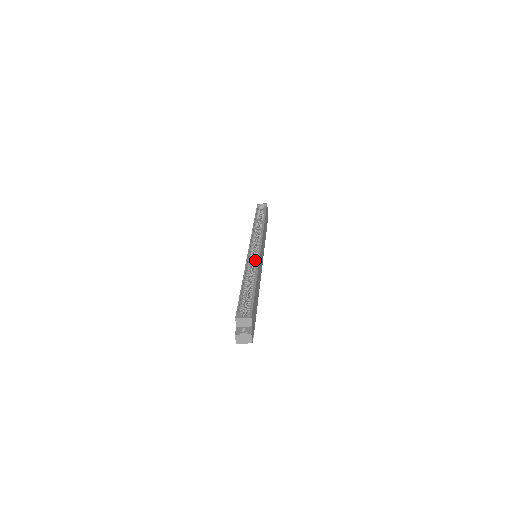
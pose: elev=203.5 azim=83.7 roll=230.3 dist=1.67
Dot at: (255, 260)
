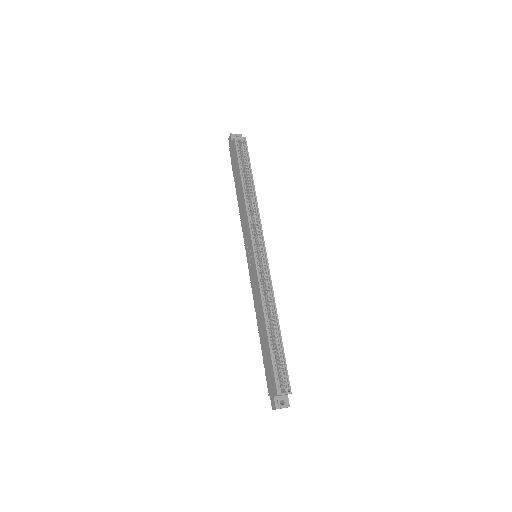
Dot at: (266, 280)
